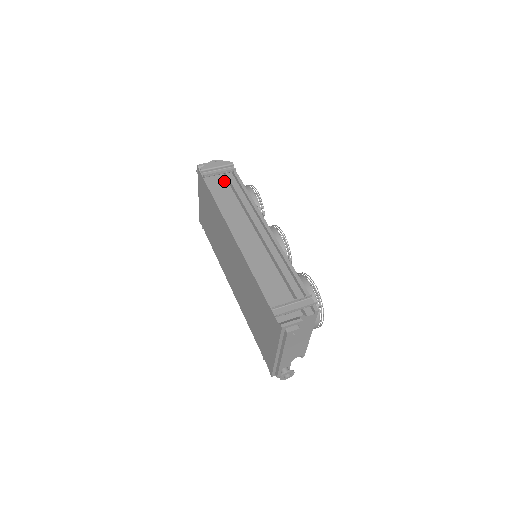
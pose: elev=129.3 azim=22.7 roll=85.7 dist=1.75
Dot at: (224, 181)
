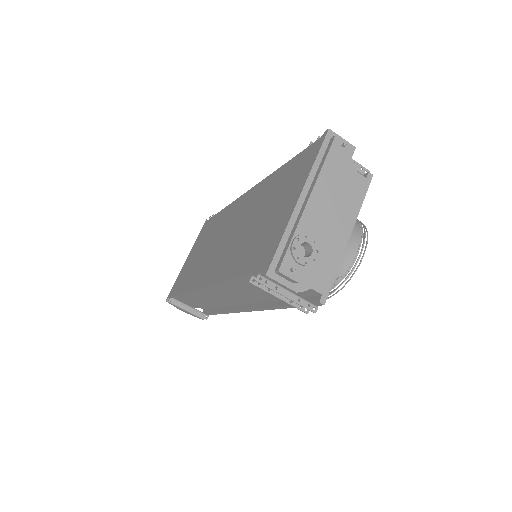
Dot at: occluded
